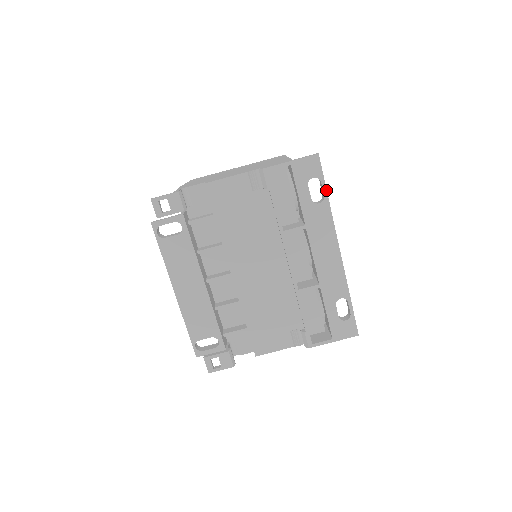
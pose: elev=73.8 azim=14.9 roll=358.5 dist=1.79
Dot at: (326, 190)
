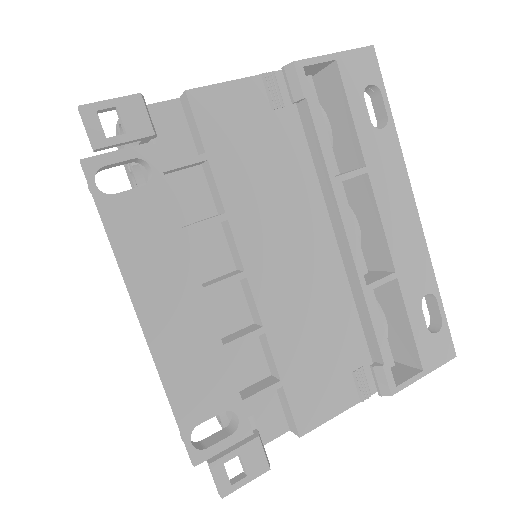
Dot at: (389, 107)
